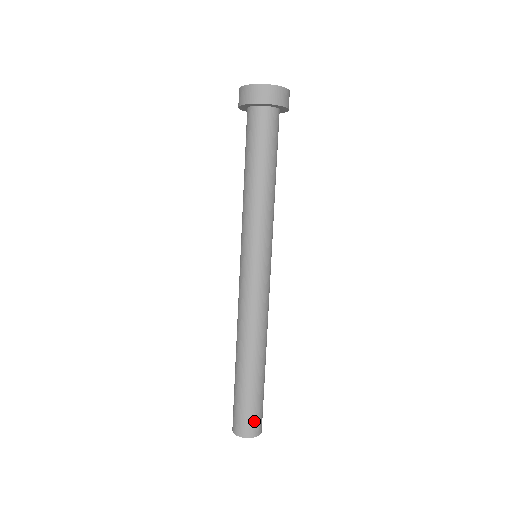
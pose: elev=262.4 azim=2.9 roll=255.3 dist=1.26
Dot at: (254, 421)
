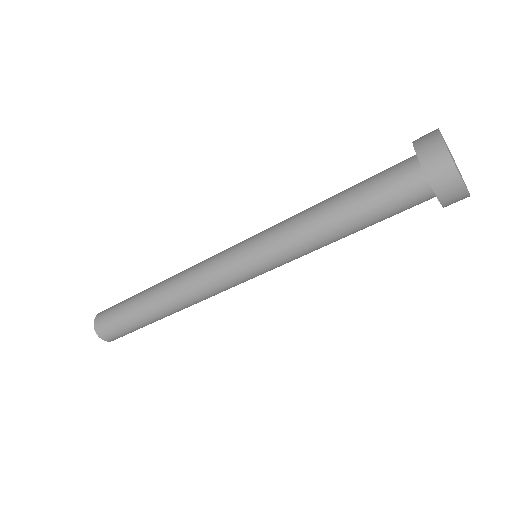
Dot at: (120, 336)
